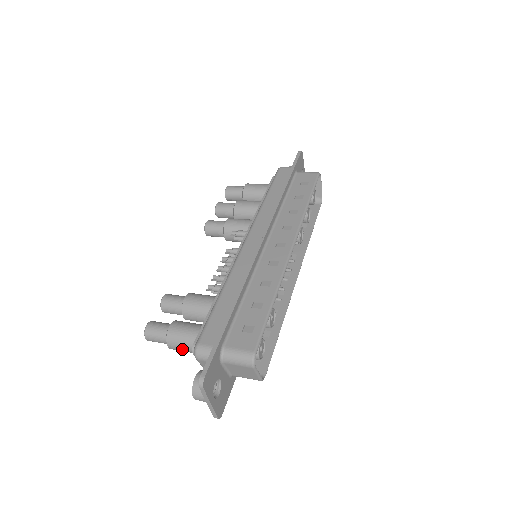
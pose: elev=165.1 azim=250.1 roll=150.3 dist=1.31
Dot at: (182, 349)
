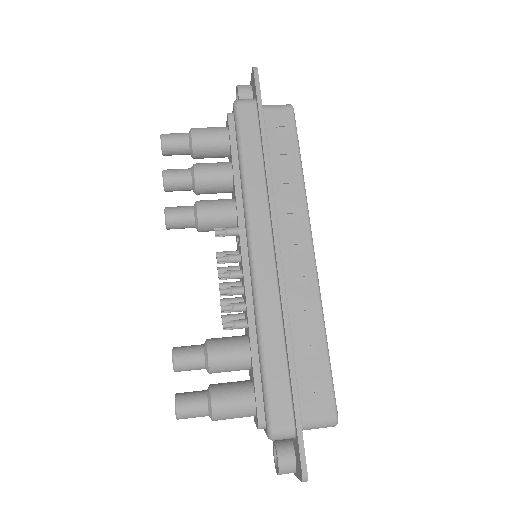
Dot at: (232, 418)
